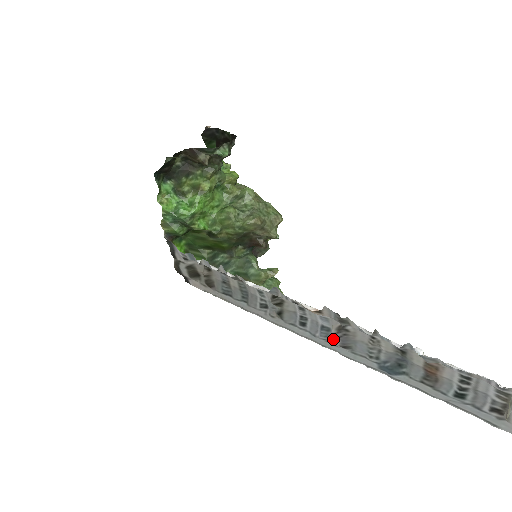
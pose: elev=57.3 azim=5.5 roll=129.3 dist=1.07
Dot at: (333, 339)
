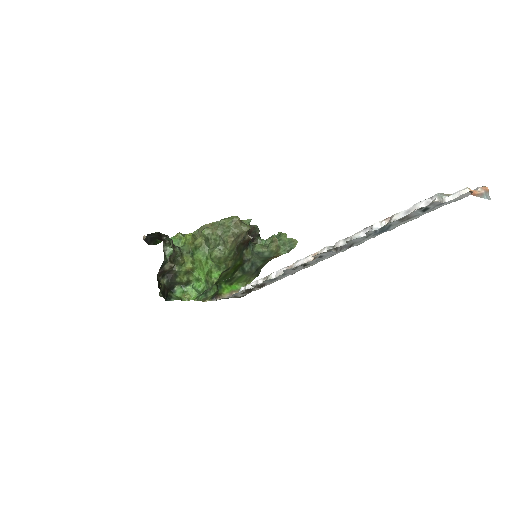
Dot at: occluded
